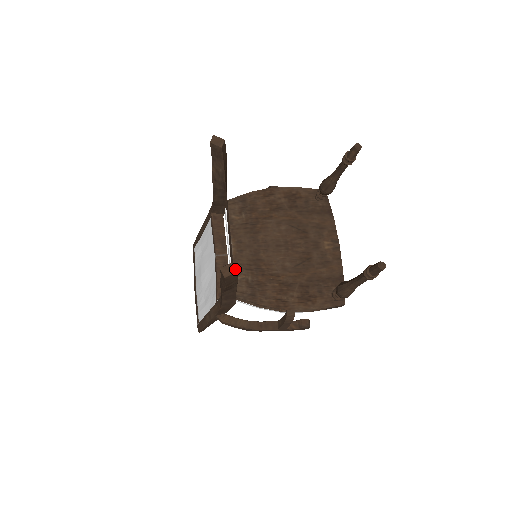
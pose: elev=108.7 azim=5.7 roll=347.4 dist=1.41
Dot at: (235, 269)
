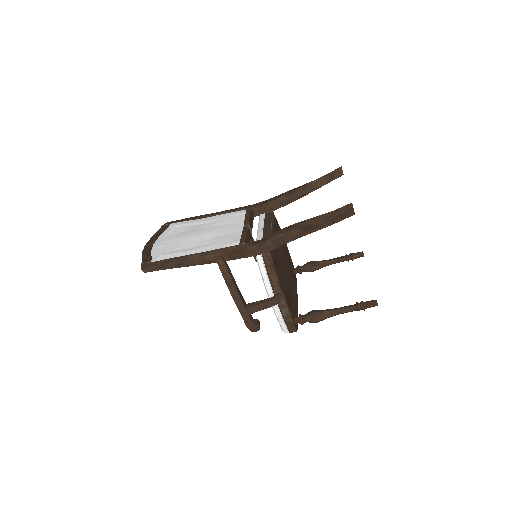
Dot at: (354, 213)
